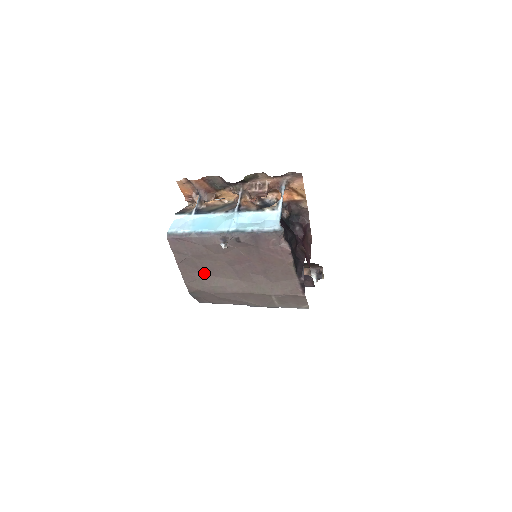
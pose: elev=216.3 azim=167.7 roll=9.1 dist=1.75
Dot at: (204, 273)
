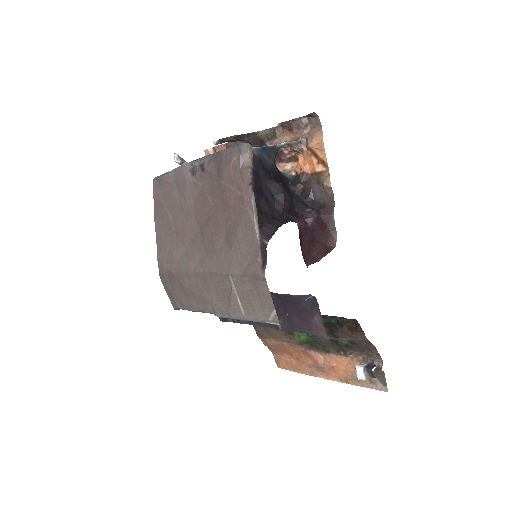
Dot at: (176, 240)
